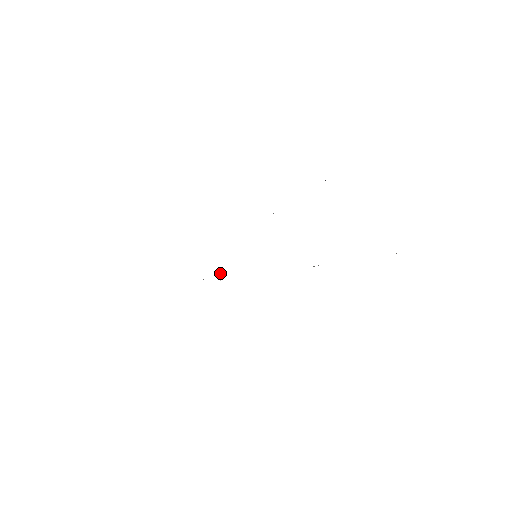
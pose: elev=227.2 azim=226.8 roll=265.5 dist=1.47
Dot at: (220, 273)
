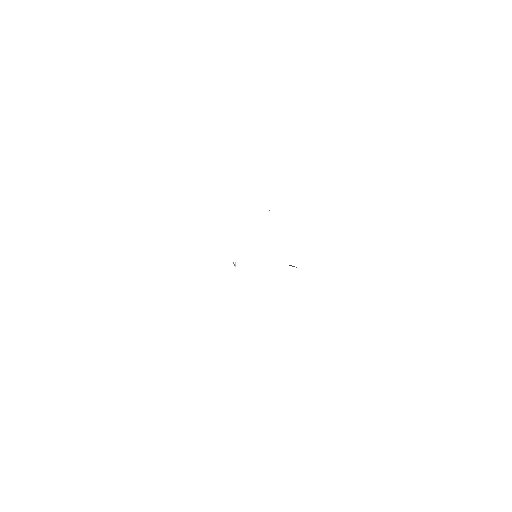
Dot at: occluded
